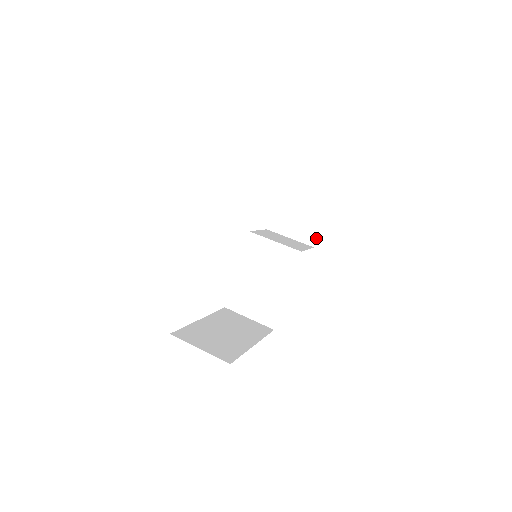
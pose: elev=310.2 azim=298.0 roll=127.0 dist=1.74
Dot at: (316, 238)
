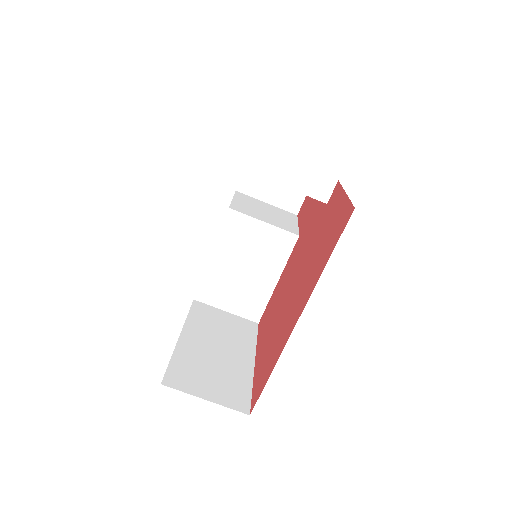
Dot at: (300, 204)
